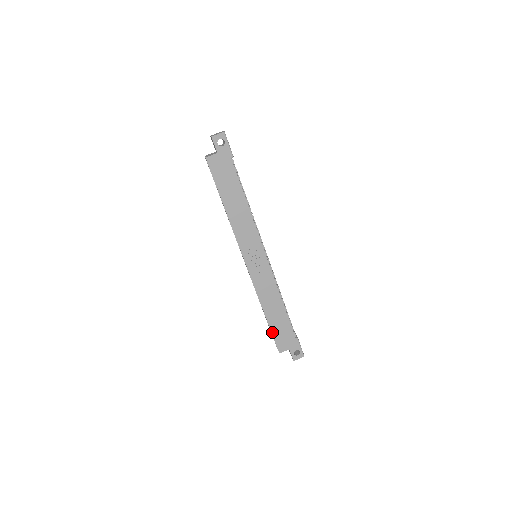
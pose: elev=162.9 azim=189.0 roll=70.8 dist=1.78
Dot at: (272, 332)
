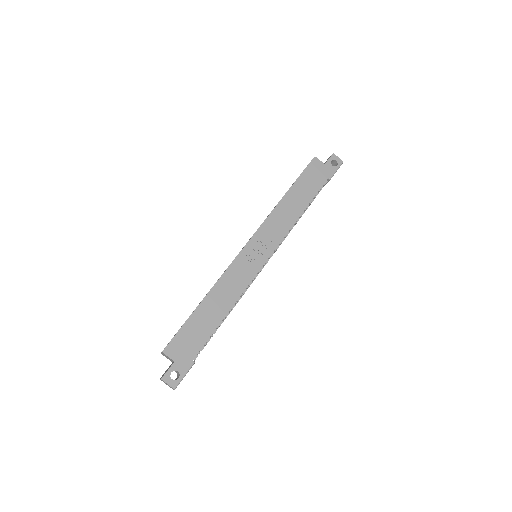
Dot at: (186, 323)
